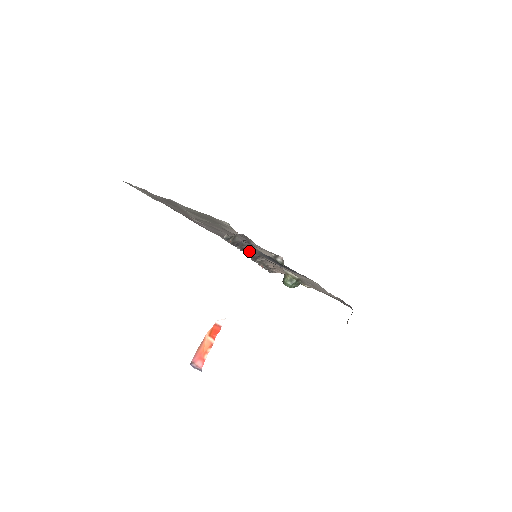
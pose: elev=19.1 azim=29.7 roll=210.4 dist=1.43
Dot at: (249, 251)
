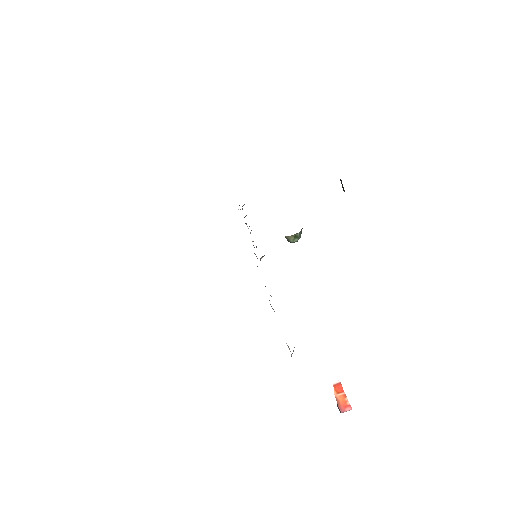
Dot at: occluded
